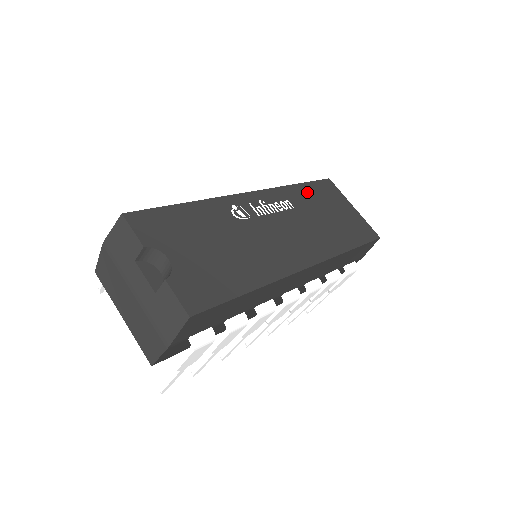
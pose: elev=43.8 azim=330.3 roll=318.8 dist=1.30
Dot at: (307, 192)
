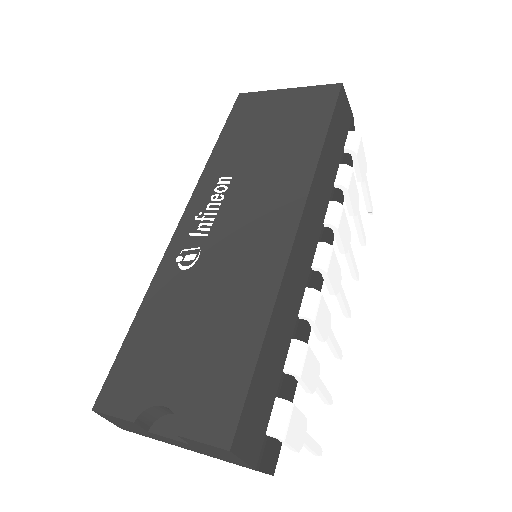
Dot at: (231, 141)
